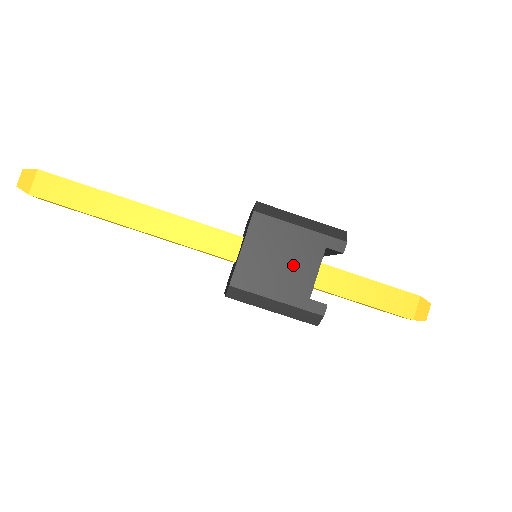
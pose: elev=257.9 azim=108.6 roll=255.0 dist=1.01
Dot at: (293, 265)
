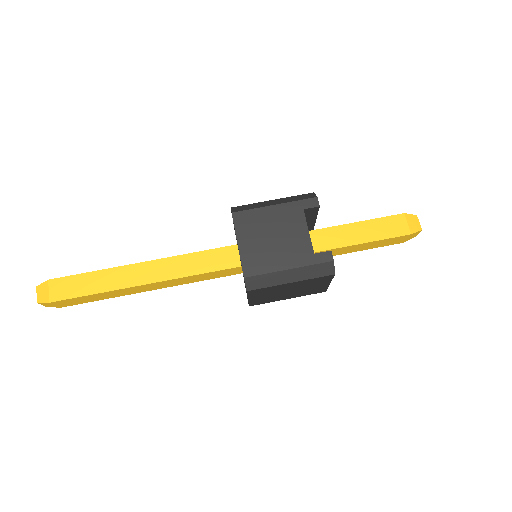
Dot at: (286, 236)
